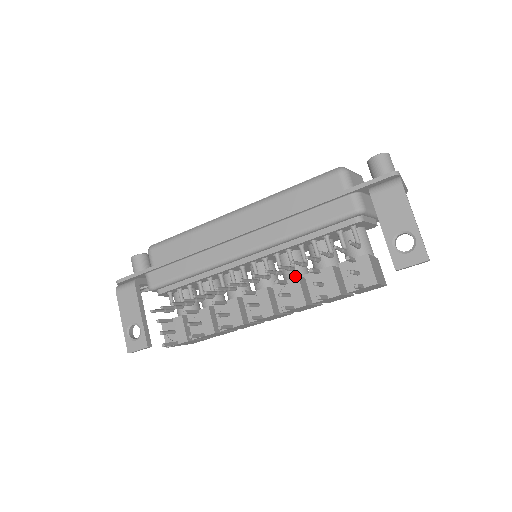
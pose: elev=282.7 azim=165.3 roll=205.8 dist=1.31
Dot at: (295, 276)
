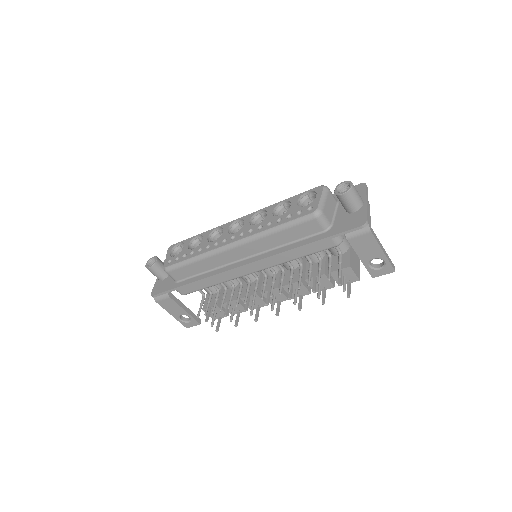
Dot at: occluded
